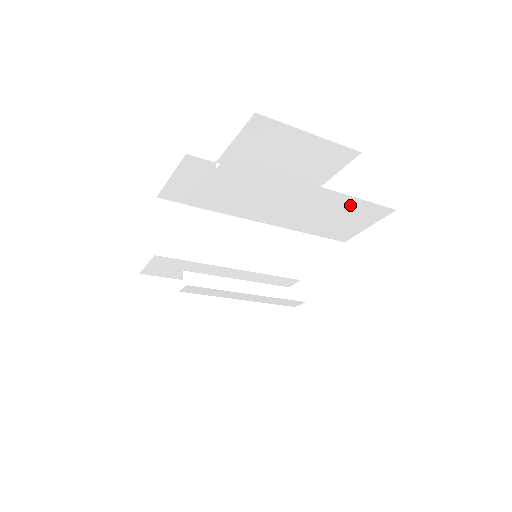
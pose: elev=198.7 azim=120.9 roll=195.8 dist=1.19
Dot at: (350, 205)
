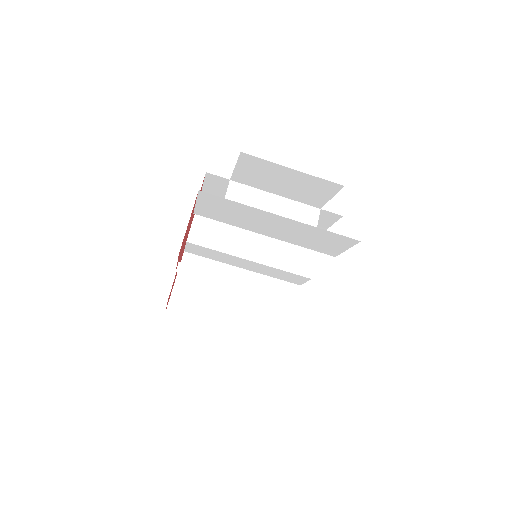
Dot at: (317, 232)
